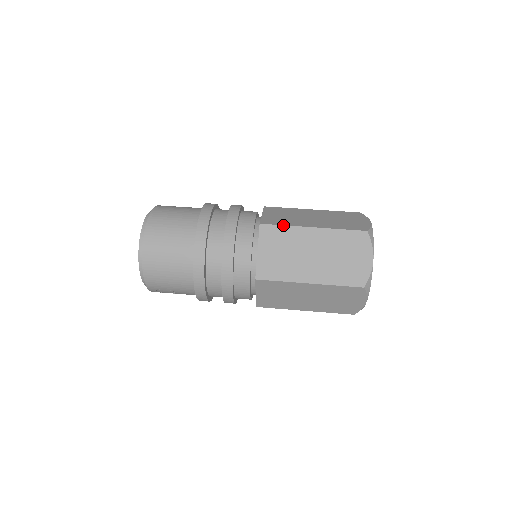
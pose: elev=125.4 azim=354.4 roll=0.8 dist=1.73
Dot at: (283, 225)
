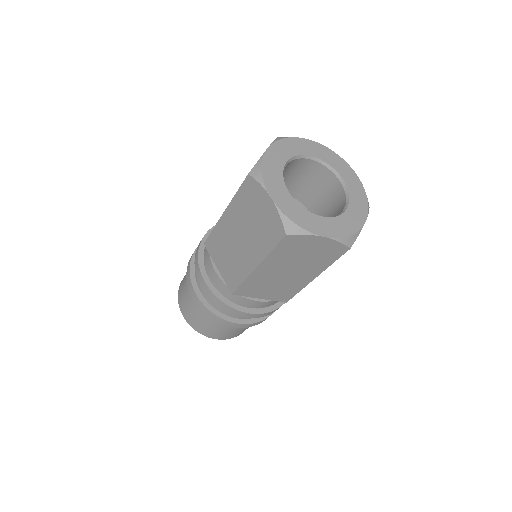
Dot at: (242, 284)
